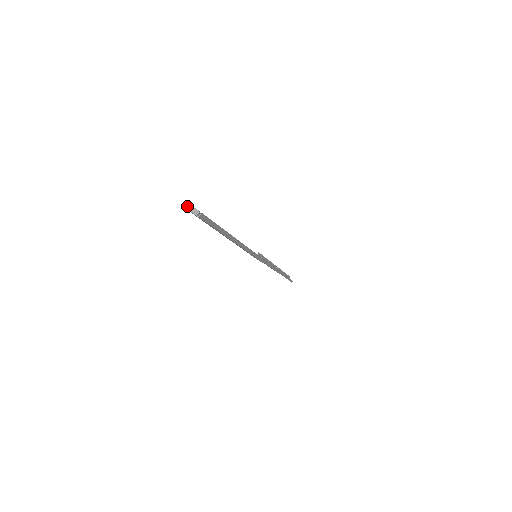
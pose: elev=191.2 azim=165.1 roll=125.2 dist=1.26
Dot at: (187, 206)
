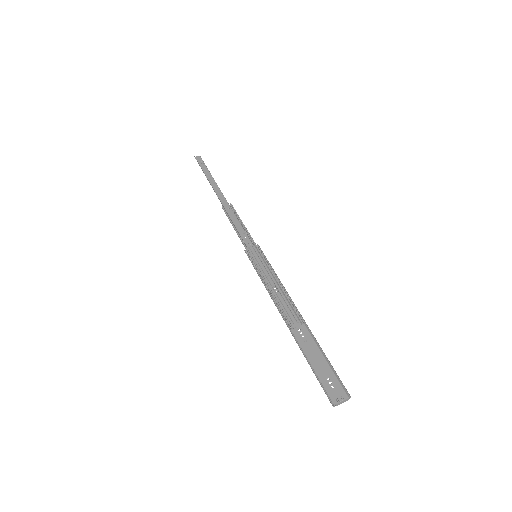
Dot at: (337, 405)
